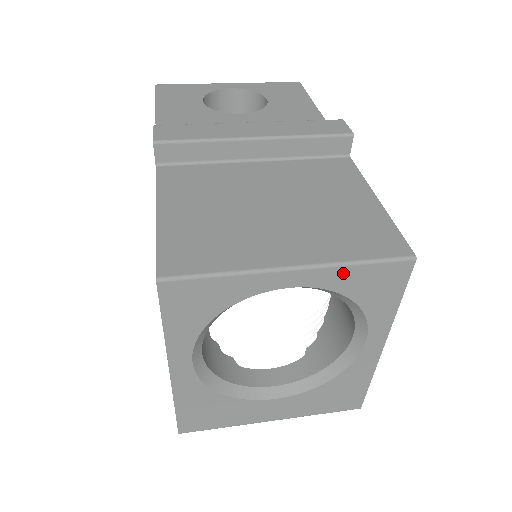
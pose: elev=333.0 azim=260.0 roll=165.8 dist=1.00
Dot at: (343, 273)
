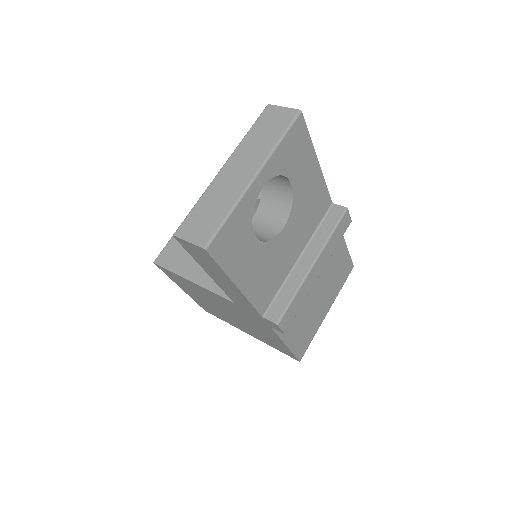
Dot at: occluded
